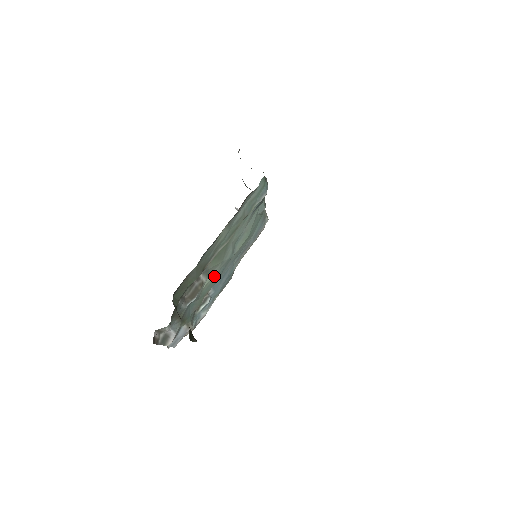
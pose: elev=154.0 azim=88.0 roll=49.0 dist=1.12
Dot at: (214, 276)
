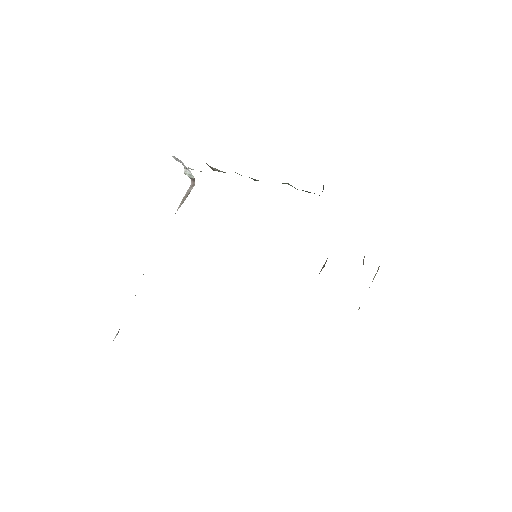
Dot at: occluded
